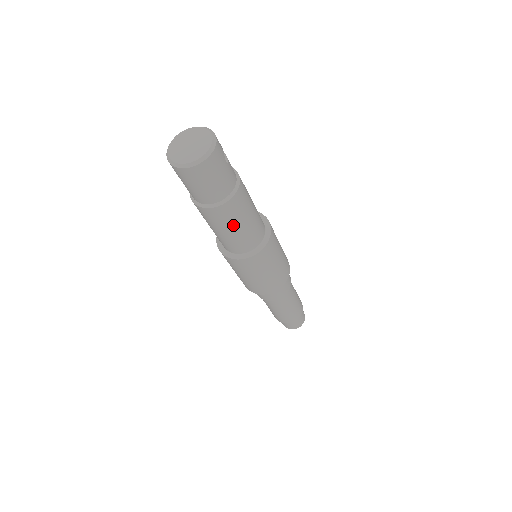
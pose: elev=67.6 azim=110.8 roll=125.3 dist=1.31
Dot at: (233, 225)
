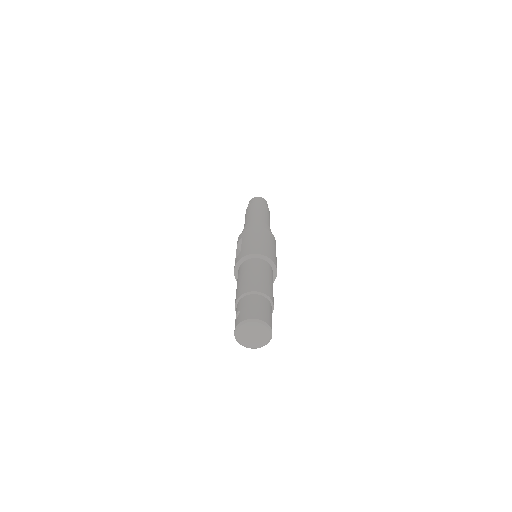
Dot at: occluded
